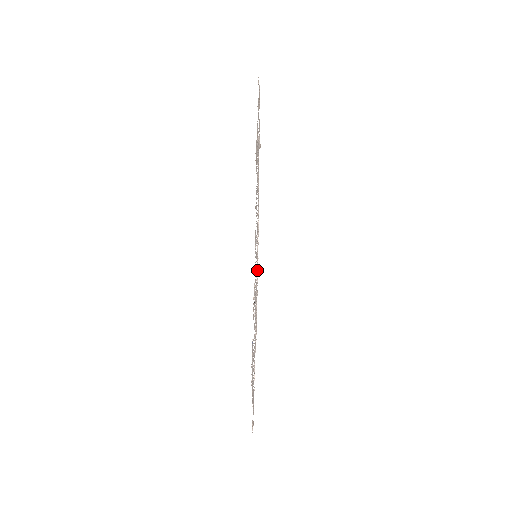
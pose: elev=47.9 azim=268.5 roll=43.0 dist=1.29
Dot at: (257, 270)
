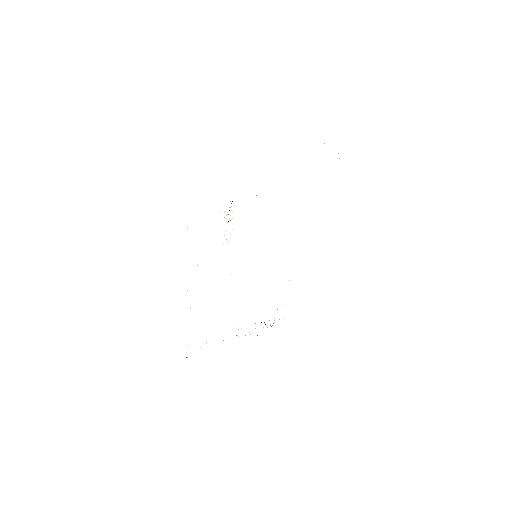
Dot at: occluded
